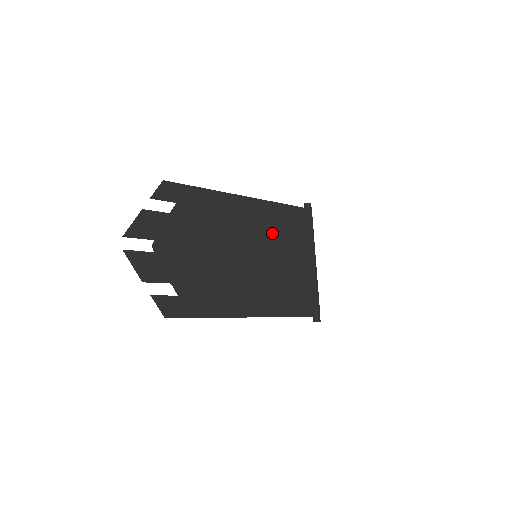
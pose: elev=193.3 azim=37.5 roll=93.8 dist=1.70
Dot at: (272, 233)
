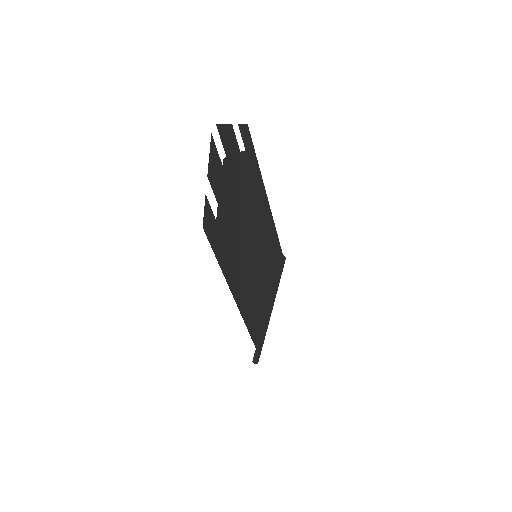
Dot at: (268, 251)
